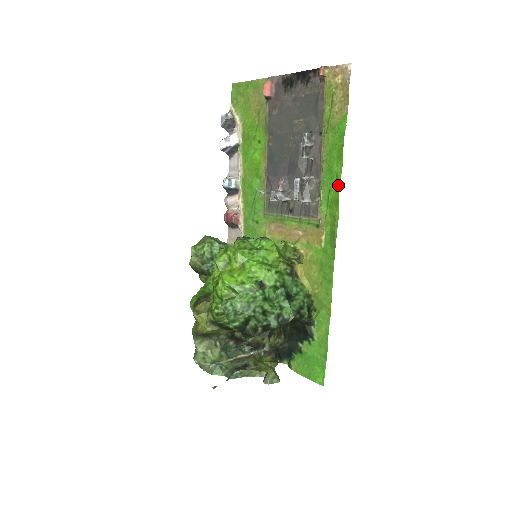
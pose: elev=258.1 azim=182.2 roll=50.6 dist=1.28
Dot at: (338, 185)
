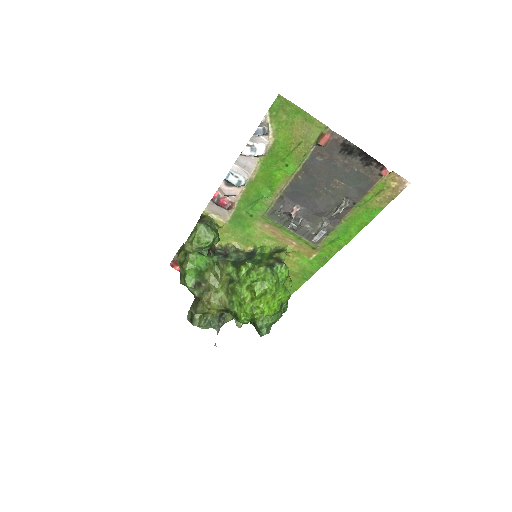
Dot at: (348, 241)
